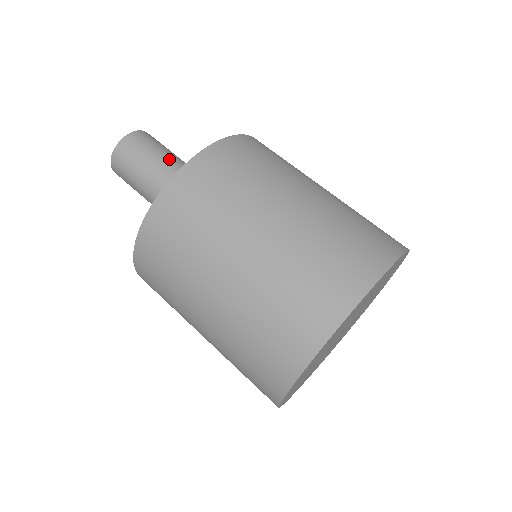
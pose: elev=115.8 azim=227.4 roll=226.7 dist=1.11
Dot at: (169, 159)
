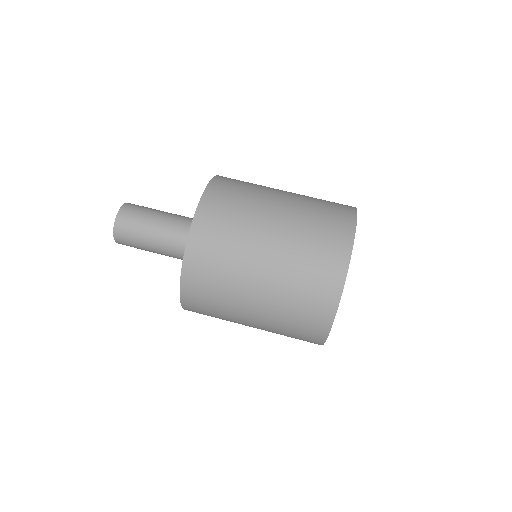
Dot at: (166, 212)
